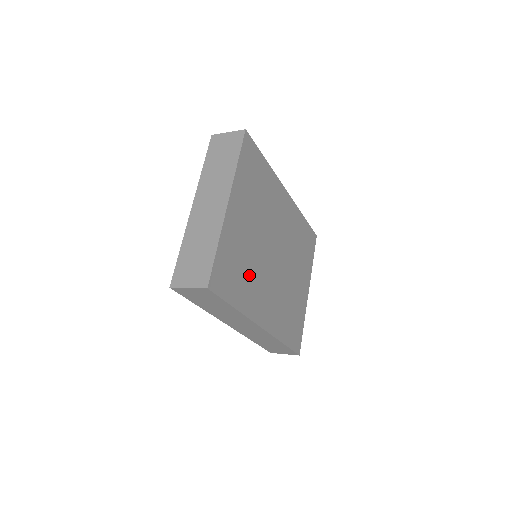
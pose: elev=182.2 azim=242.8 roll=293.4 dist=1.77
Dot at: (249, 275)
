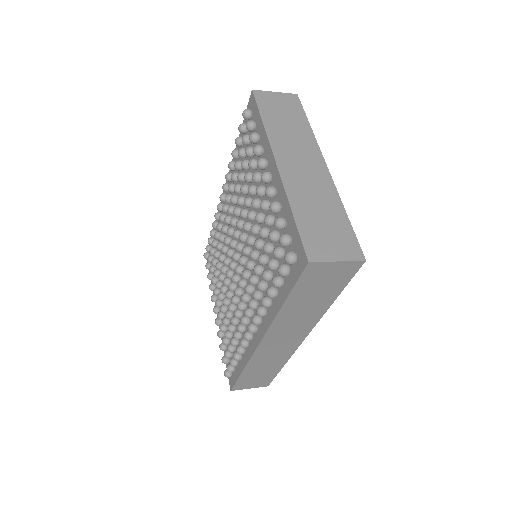
Dot at: occluded
